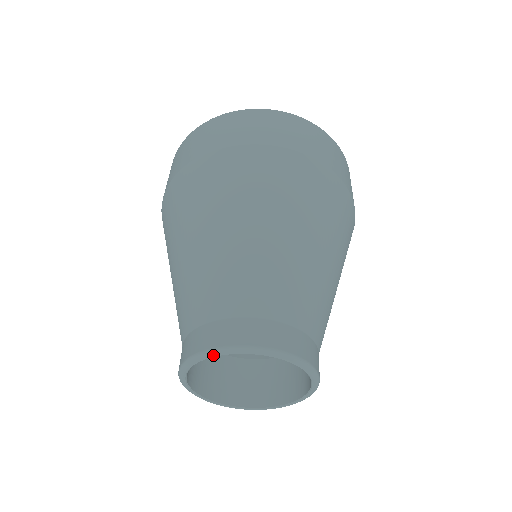
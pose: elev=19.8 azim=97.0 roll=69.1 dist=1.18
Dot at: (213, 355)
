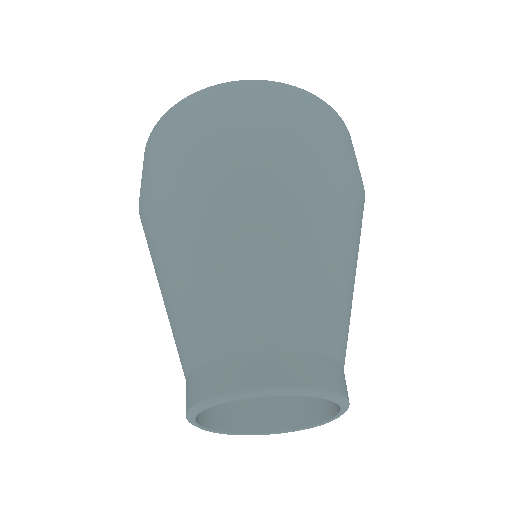
Dot at: (269, 395)
